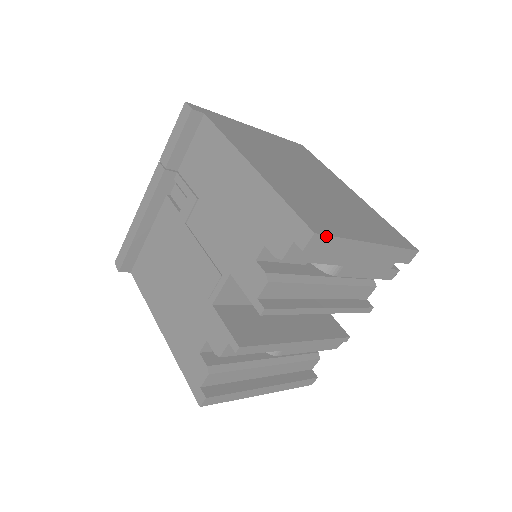
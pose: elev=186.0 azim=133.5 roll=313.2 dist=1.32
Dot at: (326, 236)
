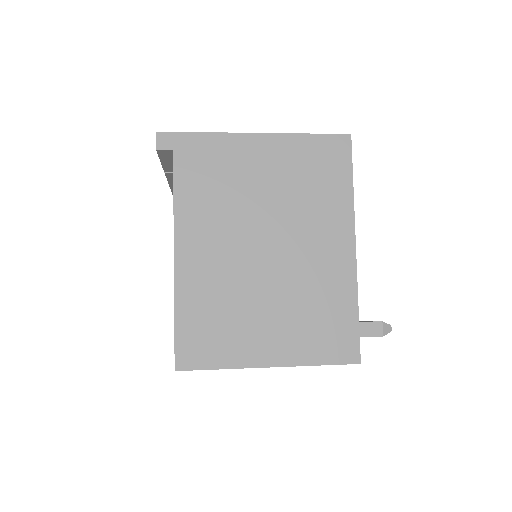
Dot at: (192, 370)
